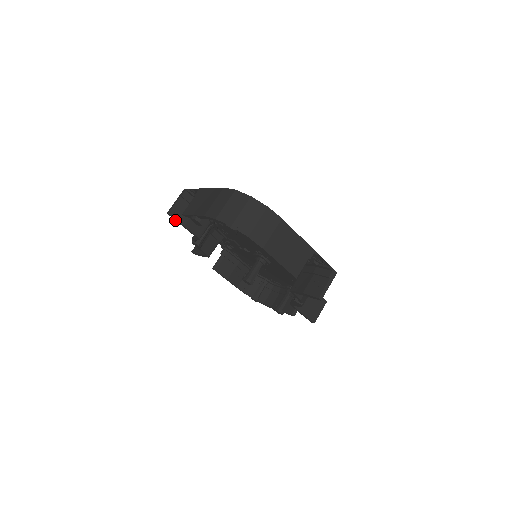
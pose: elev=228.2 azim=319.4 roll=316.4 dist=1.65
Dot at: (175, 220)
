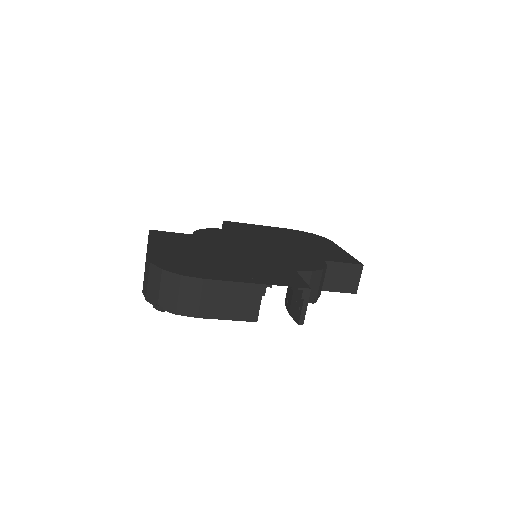
Dot at: occluded
